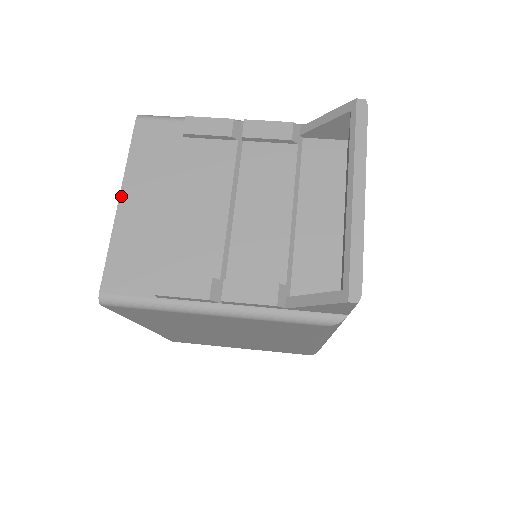
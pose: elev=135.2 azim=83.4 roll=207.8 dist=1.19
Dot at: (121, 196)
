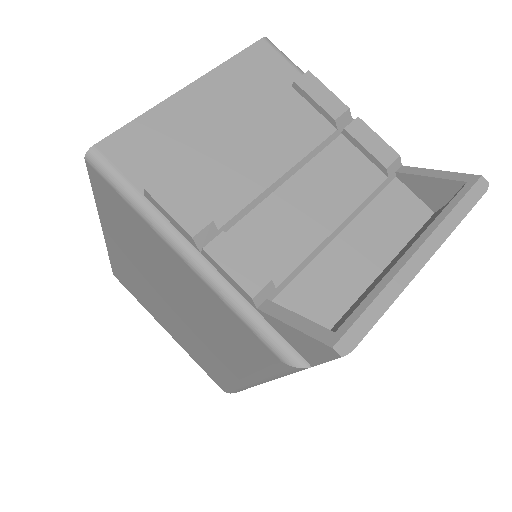
Dot at: (192, 85)
